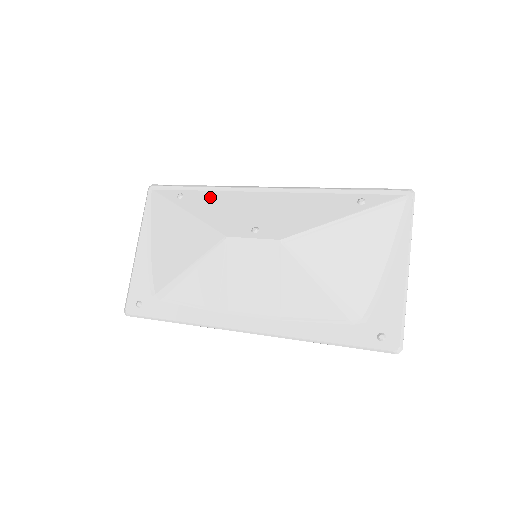
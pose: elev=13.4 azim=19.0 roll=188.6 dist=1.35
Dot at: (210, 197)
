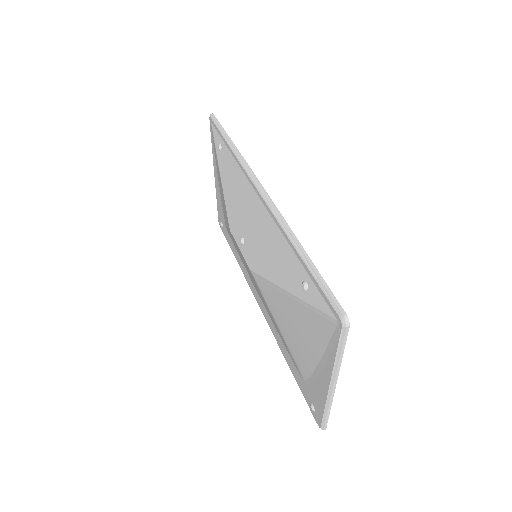
Dot at: (231, 167)
